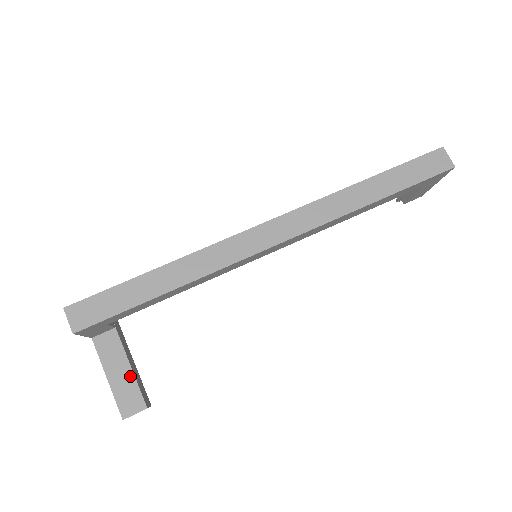
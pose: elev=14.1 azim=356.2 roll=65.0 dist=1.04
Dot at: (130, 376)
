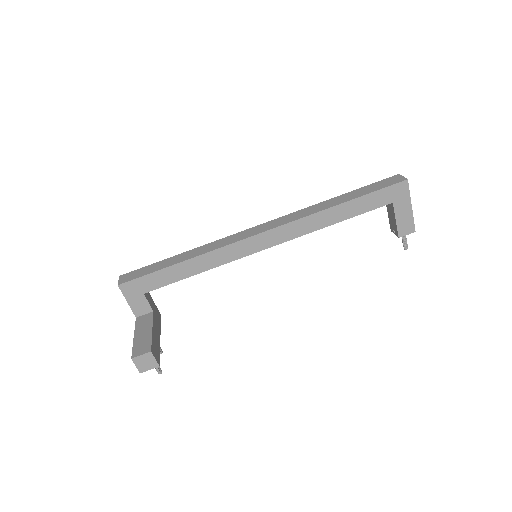
Dot at: (149, 335)
